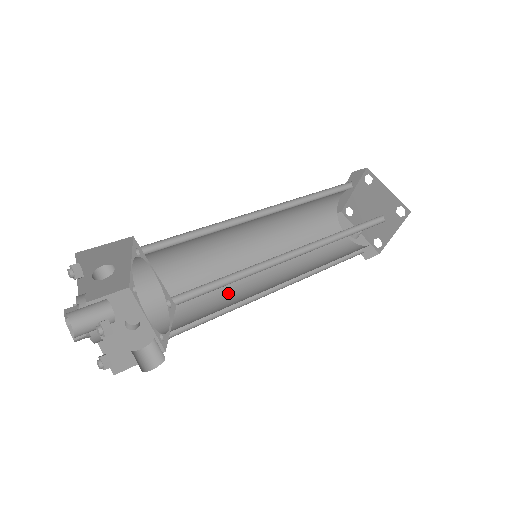
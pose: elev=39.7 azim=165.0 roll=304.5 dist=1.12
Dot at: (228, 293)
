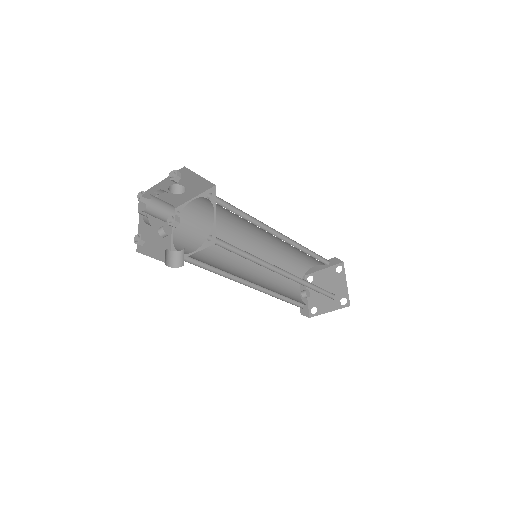
Dot at: (222, 263)
